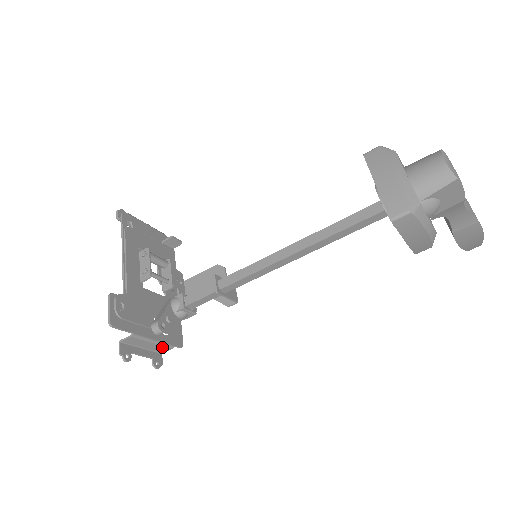
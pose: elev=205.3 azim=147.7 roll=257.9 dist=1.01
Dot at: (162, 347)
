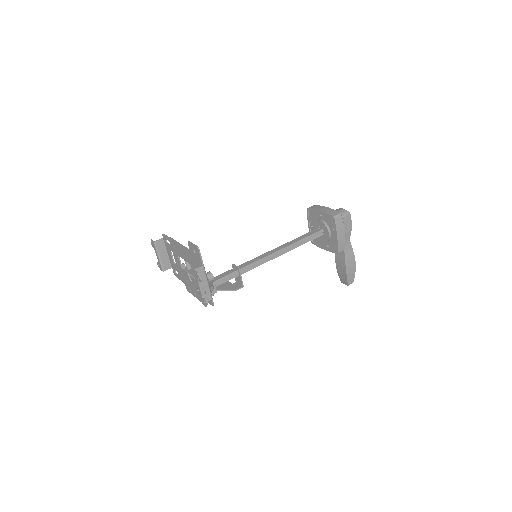
Dot at: (208, 293)
